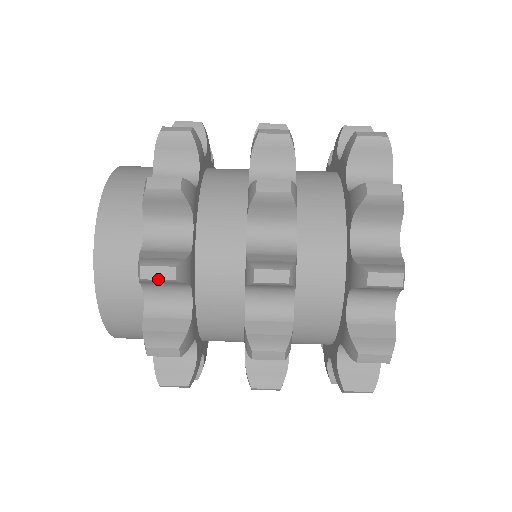
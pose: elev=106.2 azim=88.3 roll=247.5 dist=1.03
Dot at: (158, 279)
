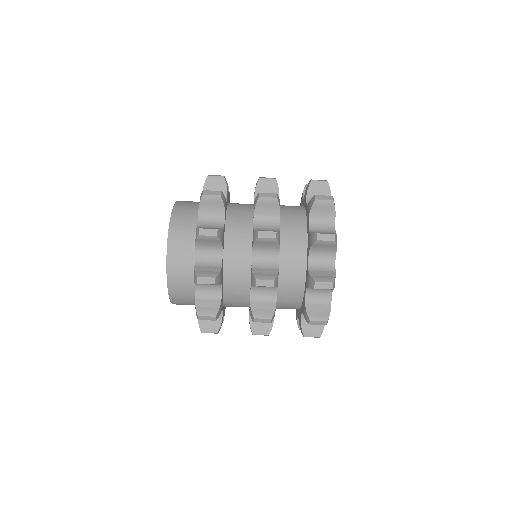
Dot at: occluded
